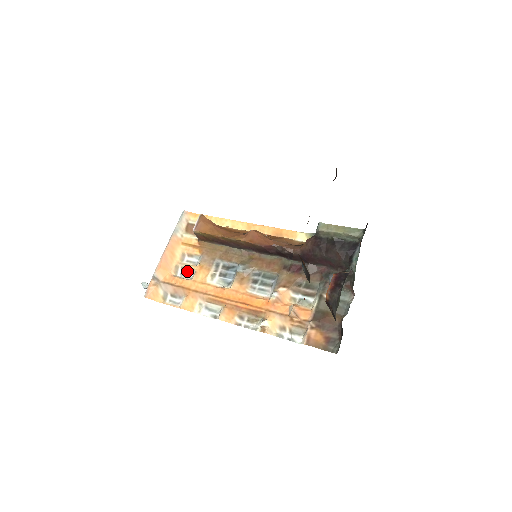
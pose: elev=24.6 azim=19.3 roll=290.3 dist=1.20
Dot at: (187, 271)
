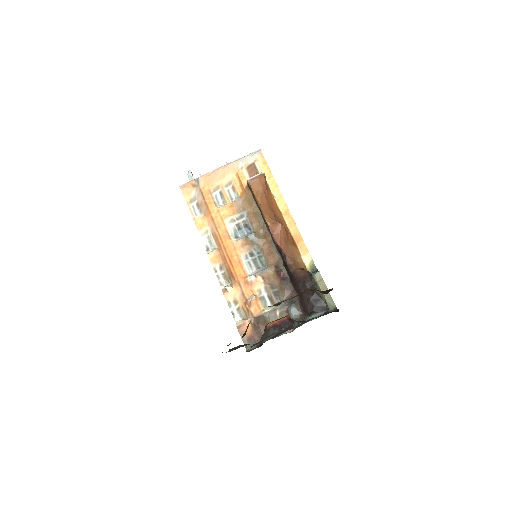
Dot at: (221, 198)
